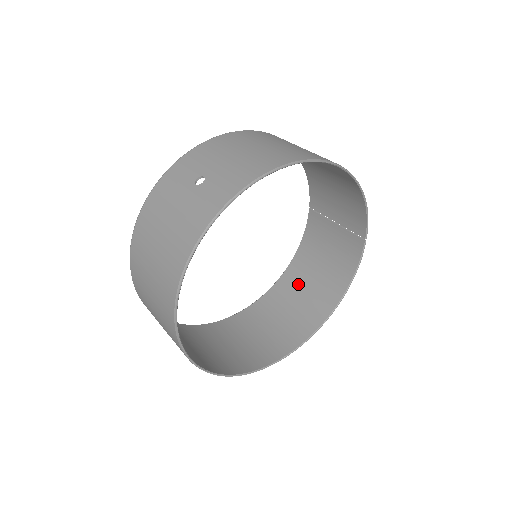
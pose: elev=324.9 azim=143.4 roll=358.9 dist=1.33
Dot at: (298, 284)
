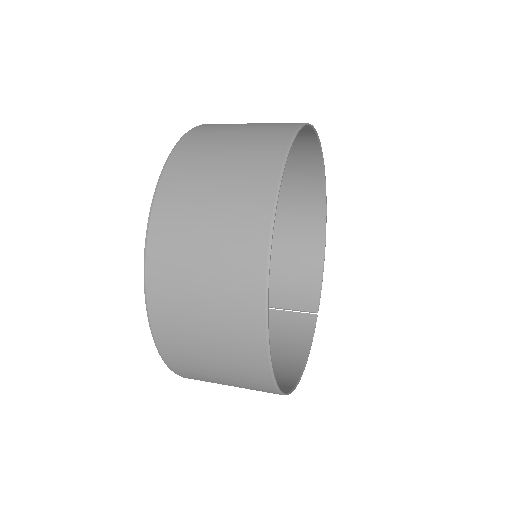
Dot at: occluded
